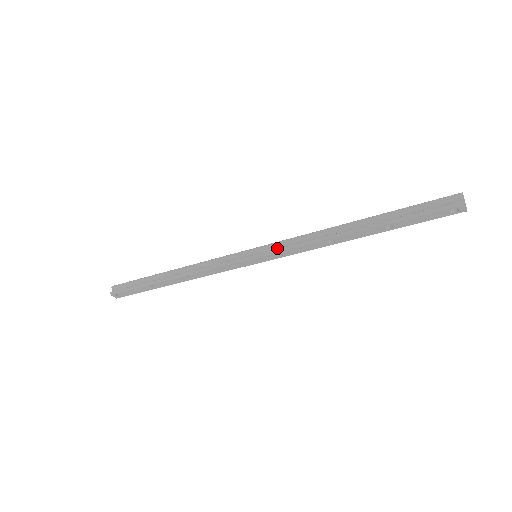
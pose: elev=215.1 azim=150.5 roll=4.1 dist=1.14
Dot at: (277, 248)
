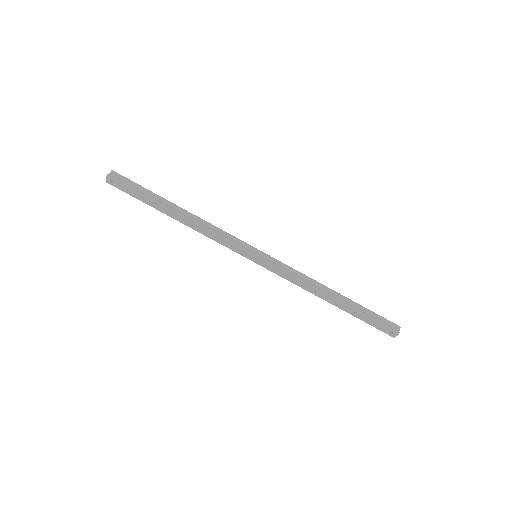
Dot at: (277, 265)
